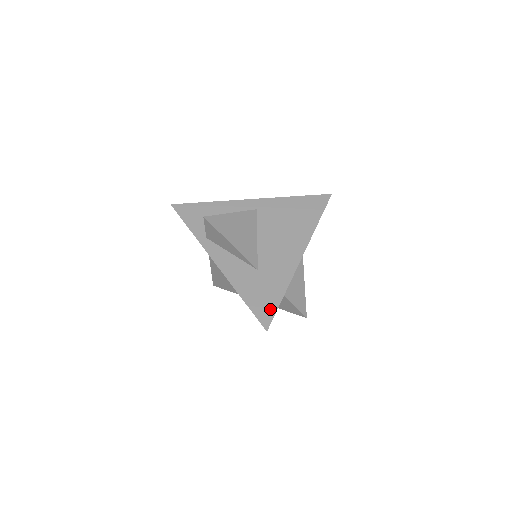
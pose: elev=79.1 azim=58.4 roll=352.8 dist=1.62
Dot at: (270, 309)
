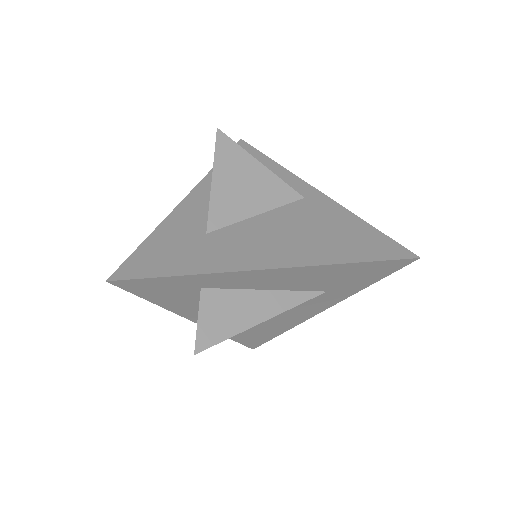
Dot at: (148, 270)
